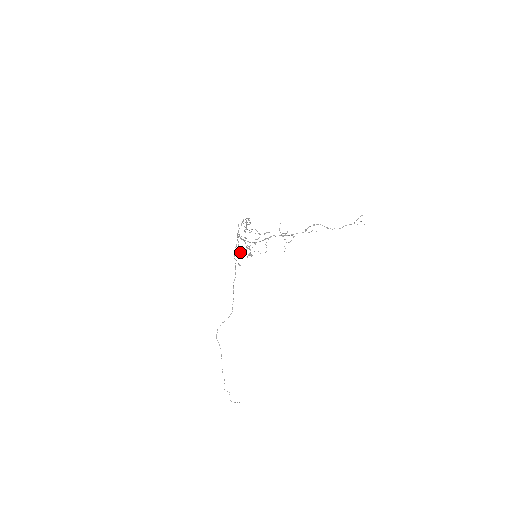
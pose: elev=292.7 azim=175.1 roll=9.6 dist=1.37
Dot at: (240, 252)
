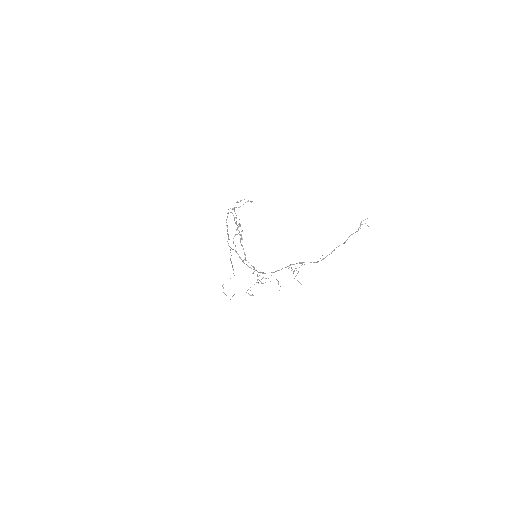
Dot at: occluded
